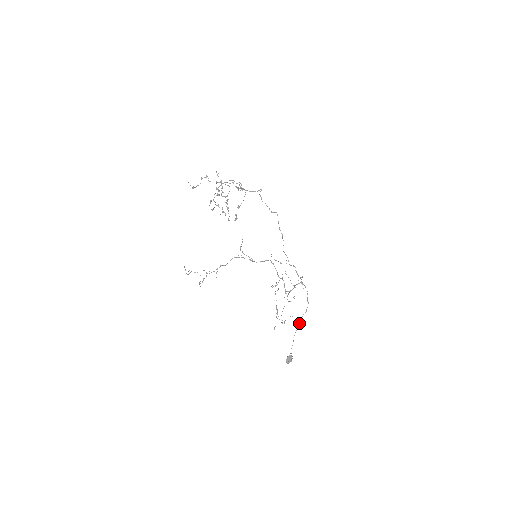
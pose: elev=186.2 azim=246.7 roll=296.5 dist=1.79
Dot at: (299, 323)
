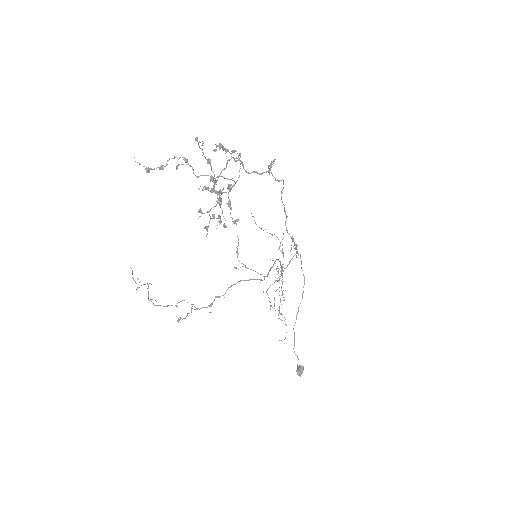
Dot at: occluded
